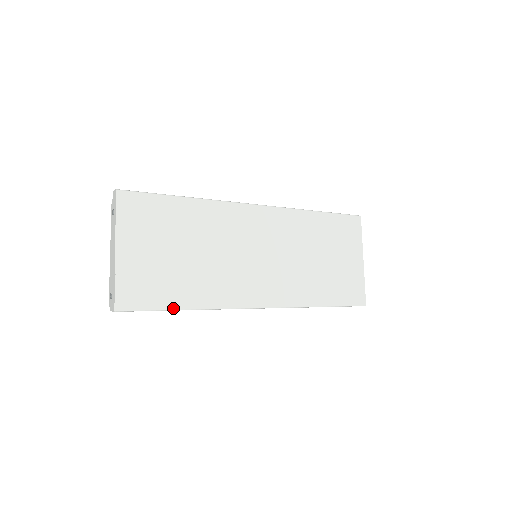
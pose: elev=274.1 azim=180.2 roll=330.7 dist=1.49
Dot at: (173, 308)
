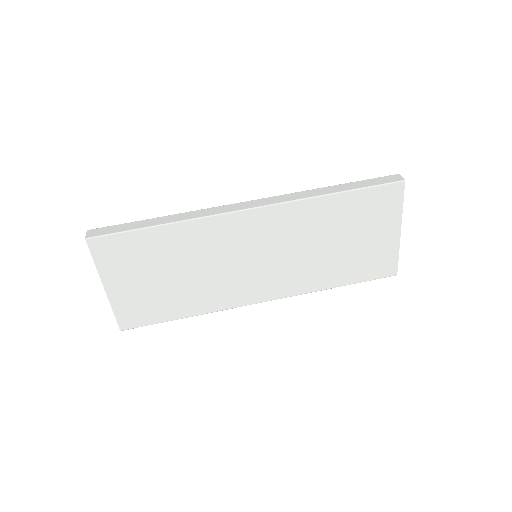
Dot at: (173, 319)
